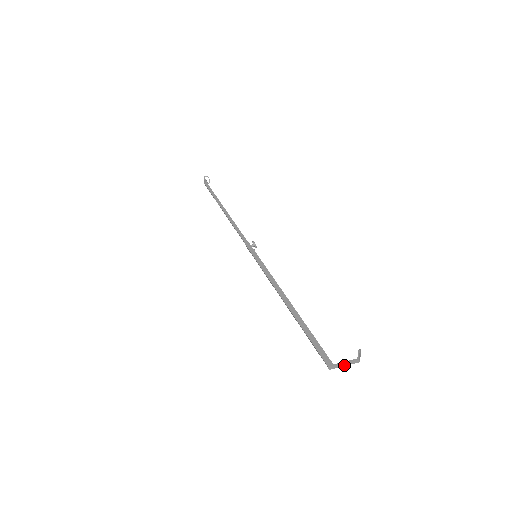
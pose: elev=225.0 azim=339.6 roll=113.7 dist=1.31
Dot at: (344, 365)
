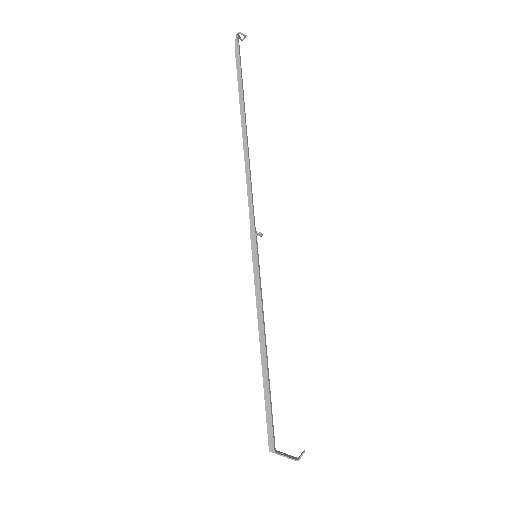
Dot at: (284, 455)
